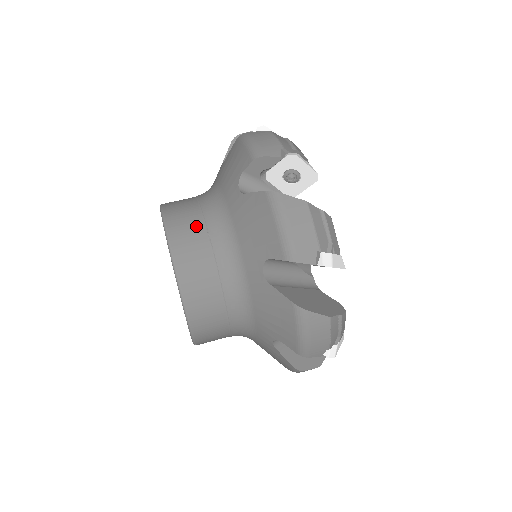
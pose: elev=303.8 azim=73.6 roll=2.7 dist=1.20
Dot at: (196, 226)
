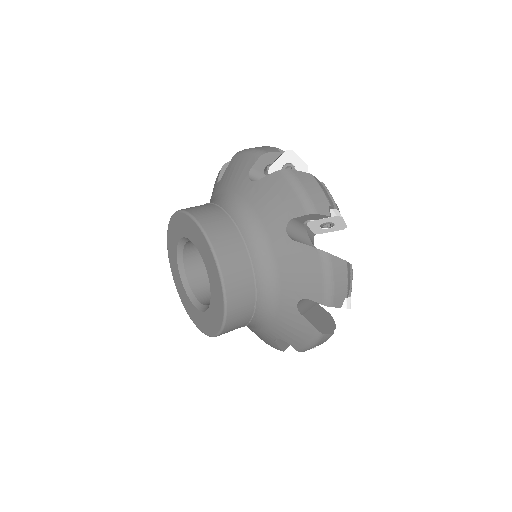
Dot at: occluded
